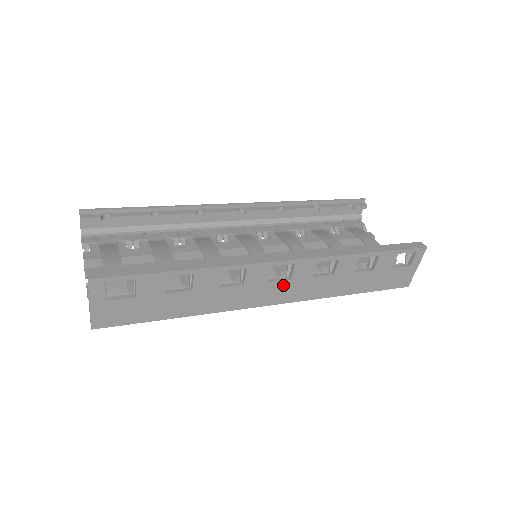
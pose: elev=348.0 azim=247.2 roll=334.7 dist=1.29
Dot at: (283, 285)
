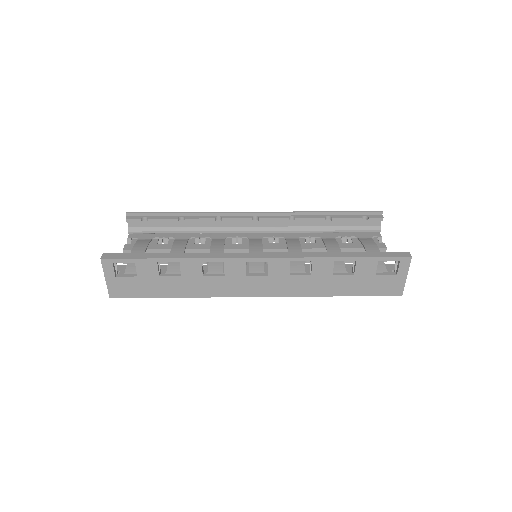
Dot at: (262, 280)
